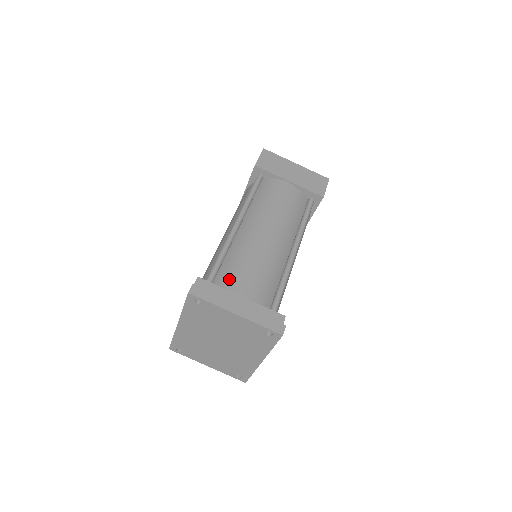
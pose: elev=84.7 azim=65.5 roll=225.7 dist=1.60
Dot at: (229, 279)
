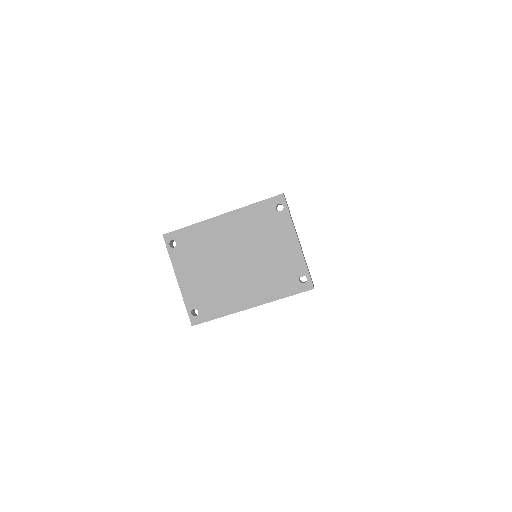
Dot at: occluded
